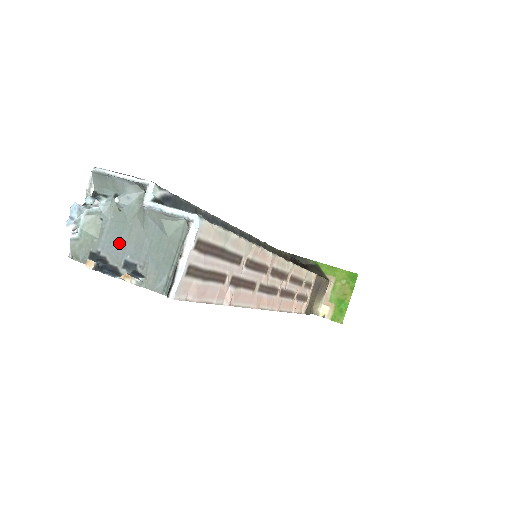
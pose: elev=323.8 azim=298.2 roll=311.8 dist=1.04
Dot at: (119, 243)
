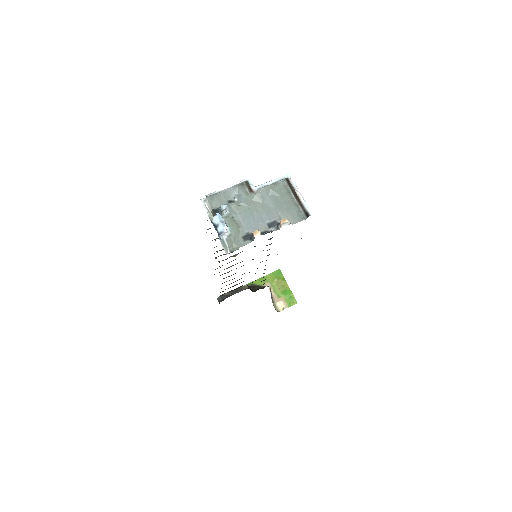
Dot at: (256, 219)
